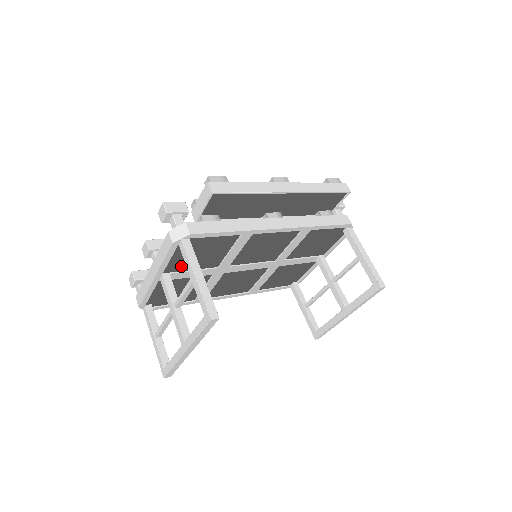
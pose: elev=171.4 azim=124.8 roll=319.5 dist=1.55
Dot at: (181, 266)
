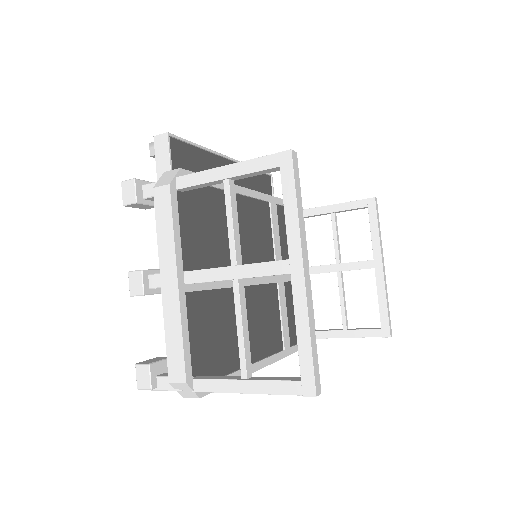
Dot at: (196, 257)
